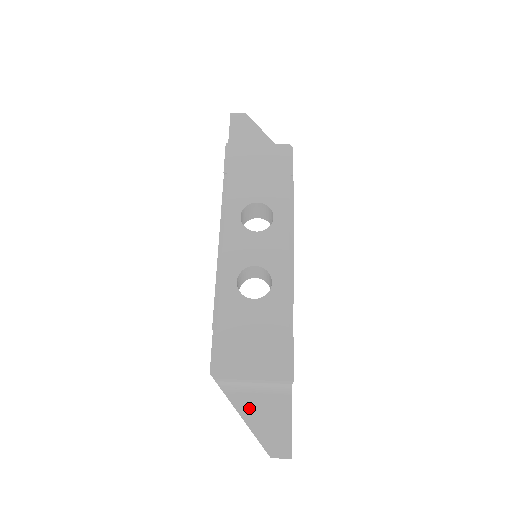
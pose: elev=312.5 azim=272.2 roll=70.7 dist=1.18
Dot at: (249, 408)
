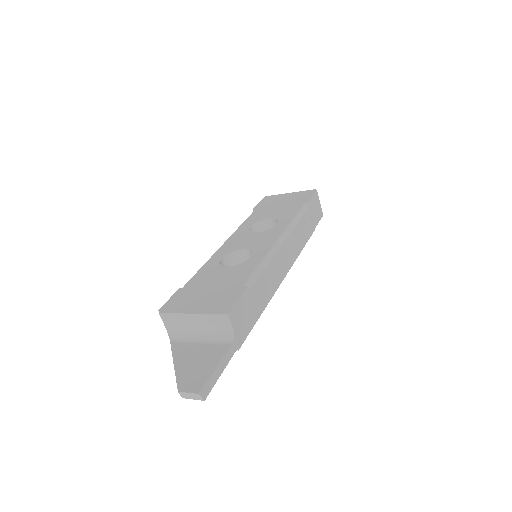
Dot at: (185, 353)
